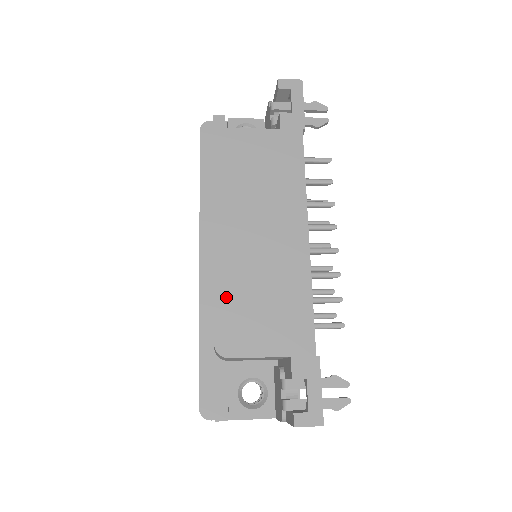
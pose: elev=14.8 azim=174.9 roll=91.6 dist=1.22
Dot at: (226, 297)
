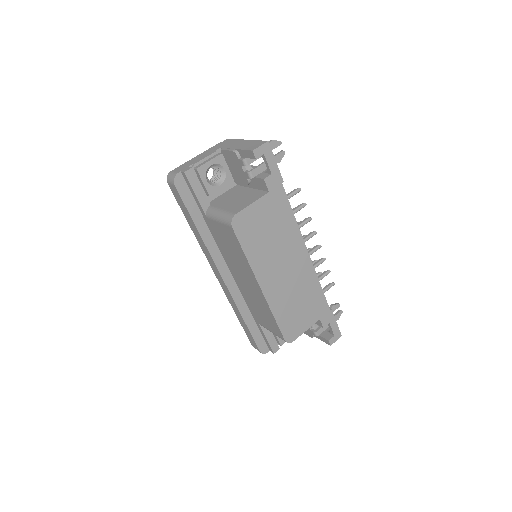
Dot at: (281, 315)
